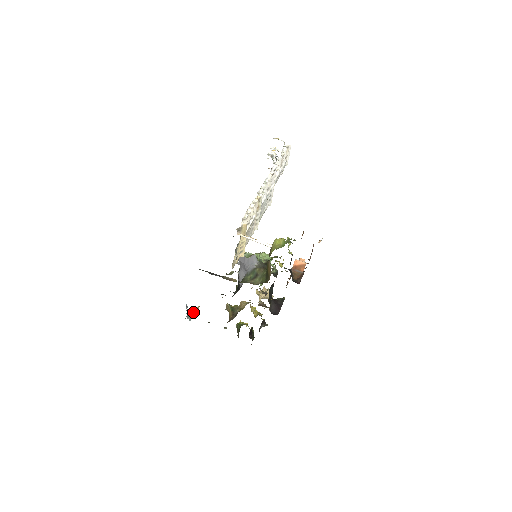
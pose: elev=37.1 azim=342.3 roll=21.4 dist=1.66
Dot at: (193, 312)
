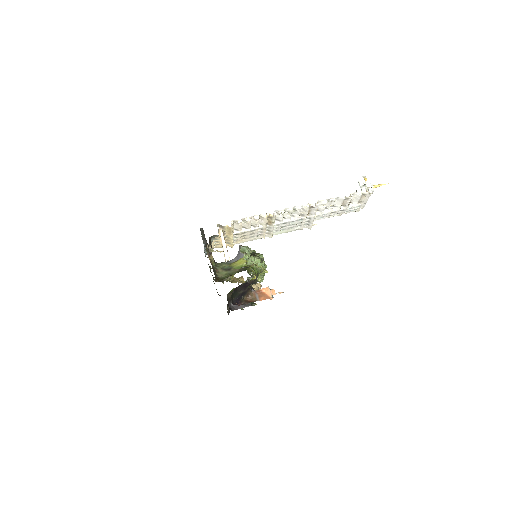
Dot at: (214, 251)
